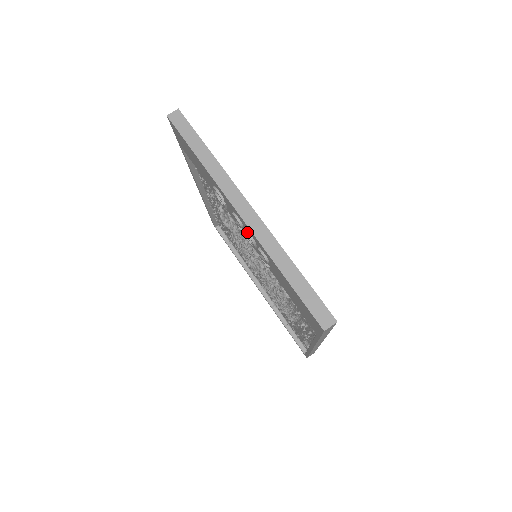
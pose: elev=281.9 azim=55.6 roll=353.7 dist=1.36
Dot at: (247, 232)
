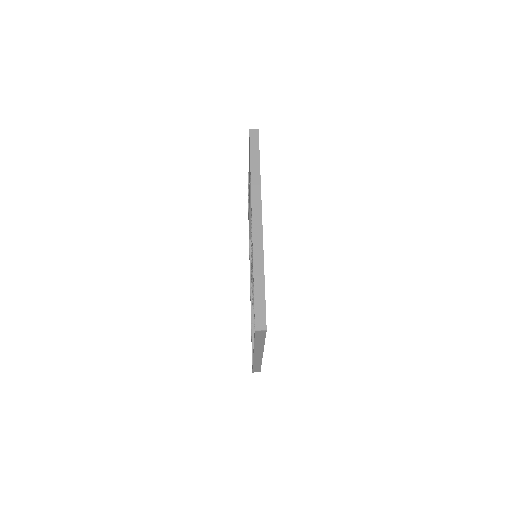
Dot at: occluded
